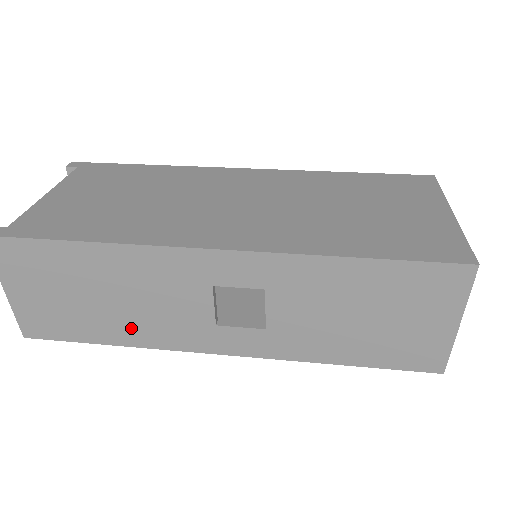
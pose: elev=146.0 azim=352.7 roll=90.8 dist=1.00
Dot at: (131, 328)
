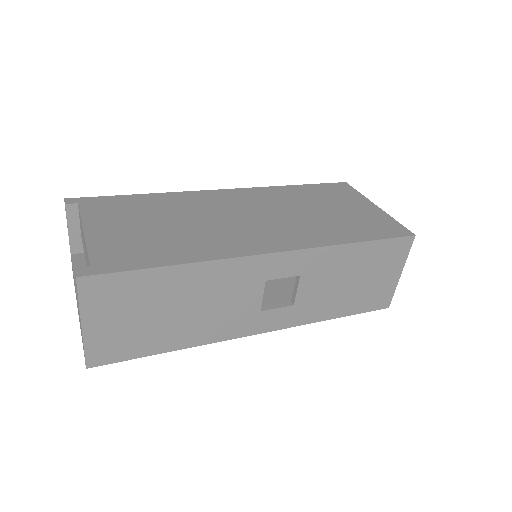
Dot at: (193, 331)
